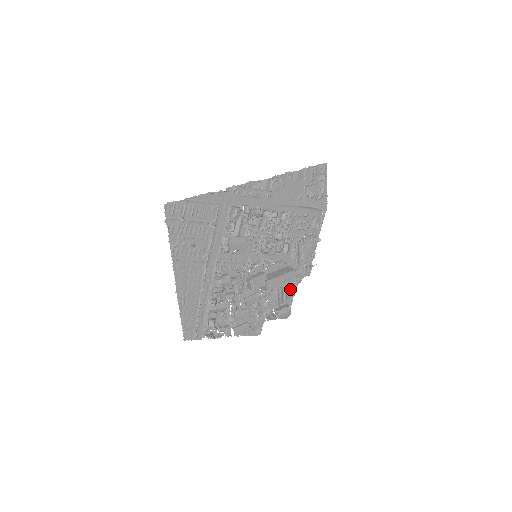
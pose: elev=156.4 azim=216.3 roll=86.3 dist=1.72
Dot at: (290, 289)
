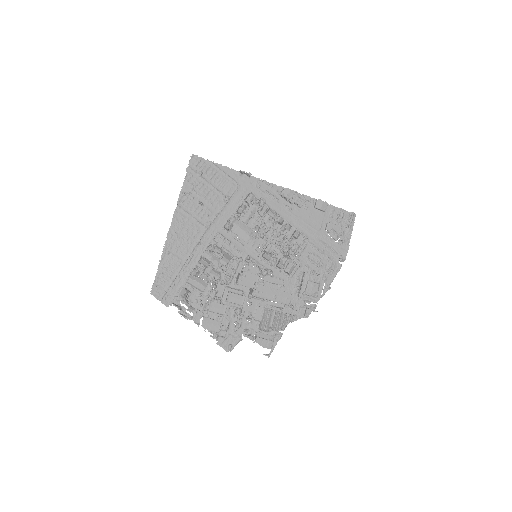
Dot at: (281, 320)
